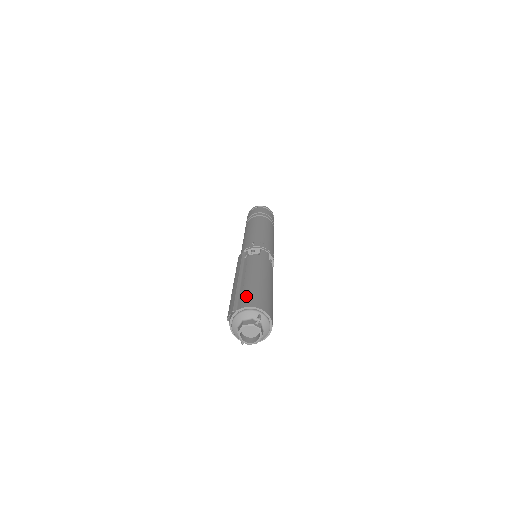
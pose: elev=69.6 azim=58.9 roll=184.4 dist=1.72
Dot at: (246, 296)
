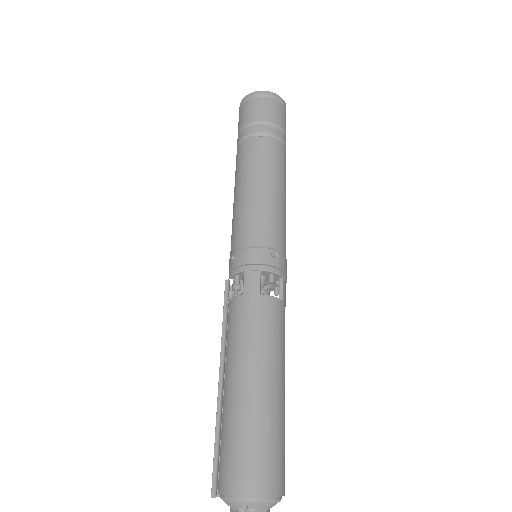
Dot at: (222, 455)
